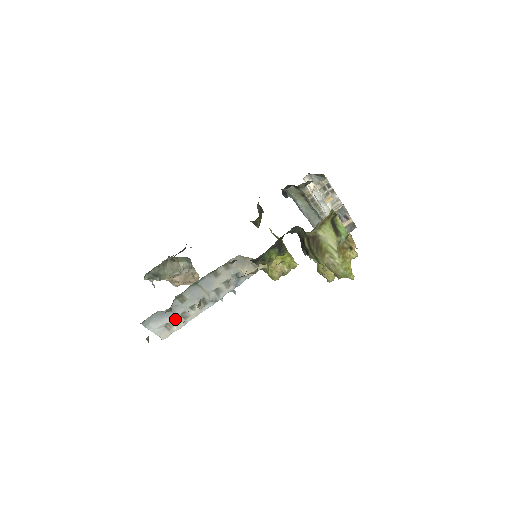
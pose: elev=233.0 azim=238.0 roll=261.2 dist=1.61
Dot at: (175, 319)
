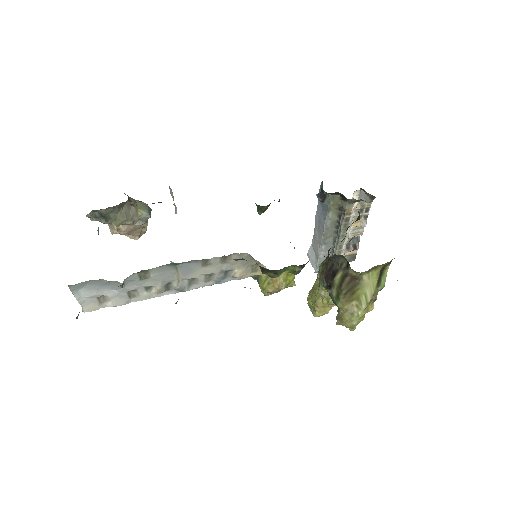
Dot at: (117, 294)
